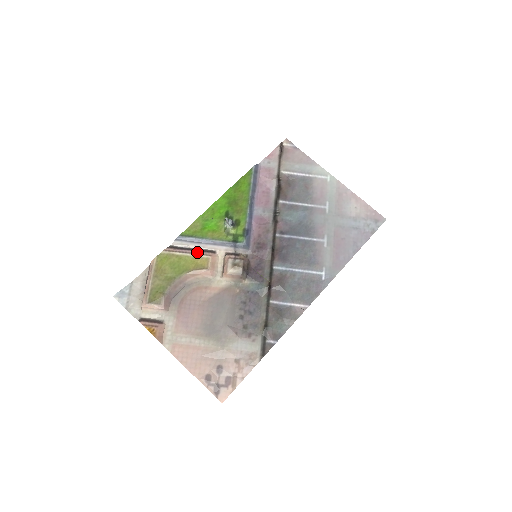
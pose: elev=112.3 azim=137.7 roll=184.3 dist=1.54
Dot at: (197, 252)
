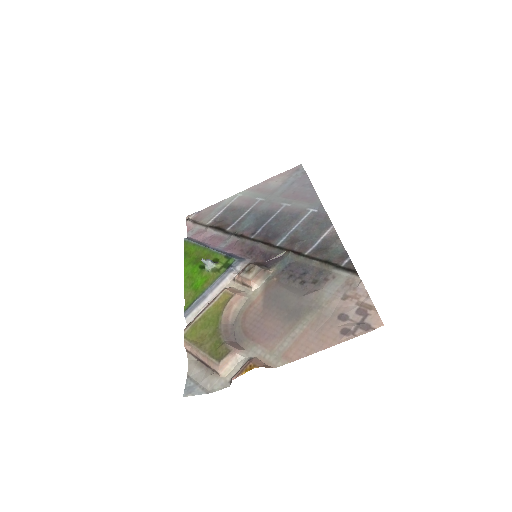
Dot at: (211, 301)
